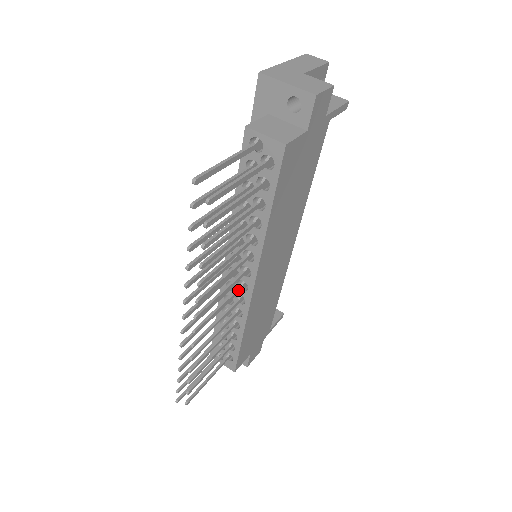
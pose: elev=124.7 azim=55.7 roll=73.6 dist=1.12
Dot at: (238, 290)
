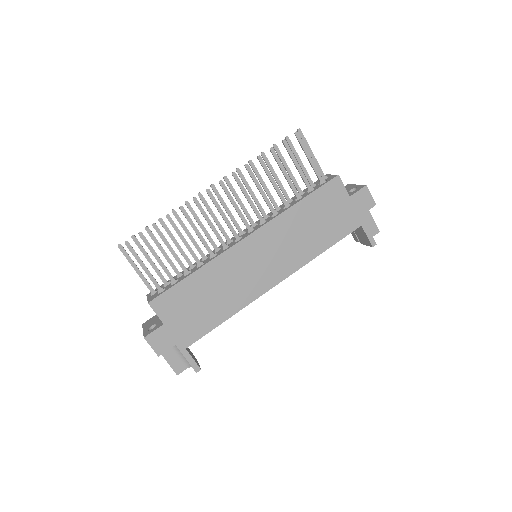
Dot at: (236, 233)
